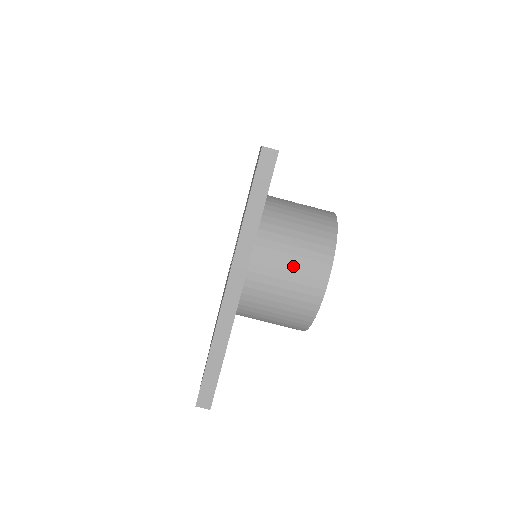
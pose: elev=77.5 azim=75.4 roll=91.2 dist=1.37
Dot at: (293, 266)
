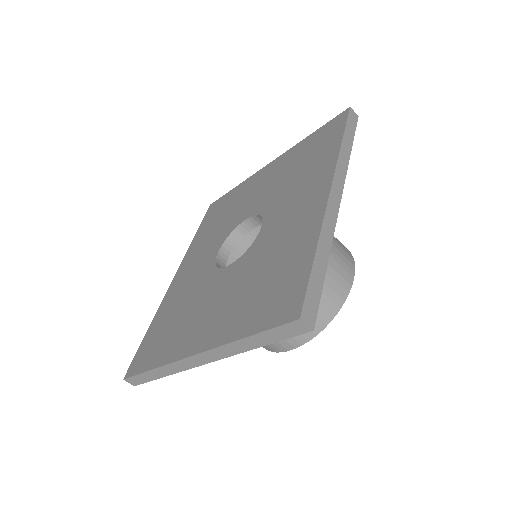
Dot at: occluded
